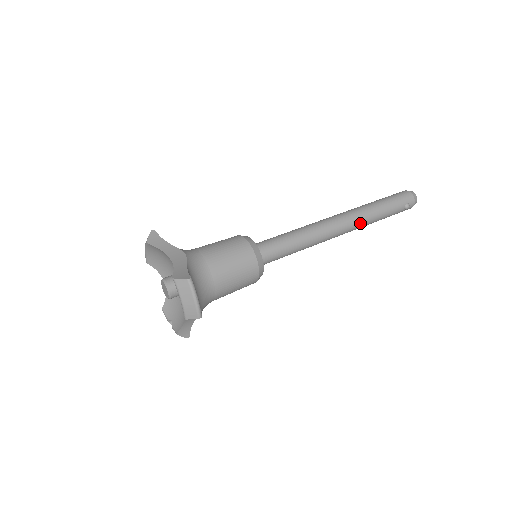
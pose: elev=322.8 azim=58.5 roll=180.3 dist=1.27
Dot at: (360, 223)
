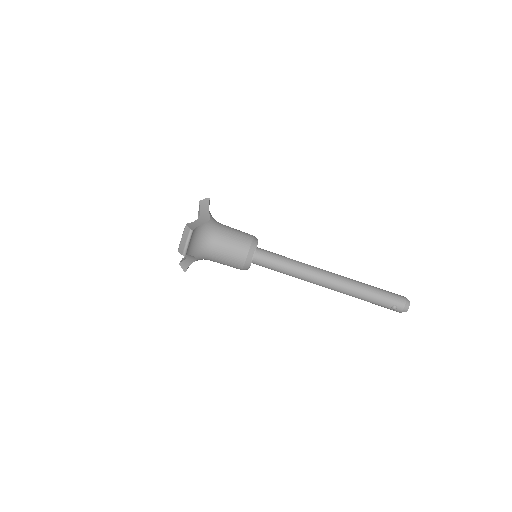
Dot at: (344, 290)
